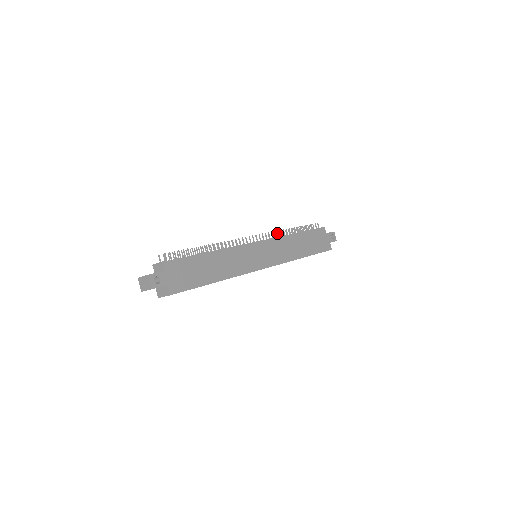
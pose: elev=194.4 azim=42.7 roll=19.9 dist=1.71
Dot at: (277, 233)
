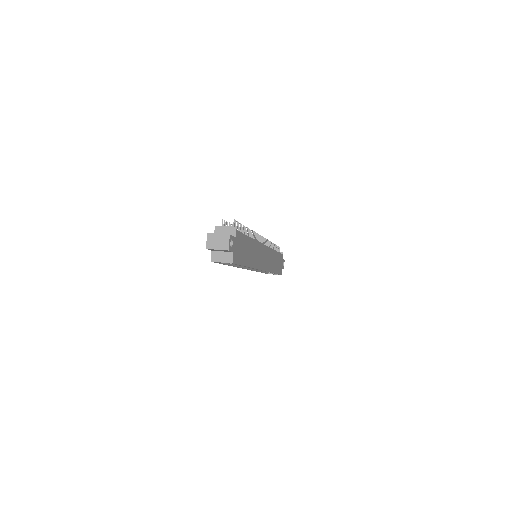
Dot at: occluded
